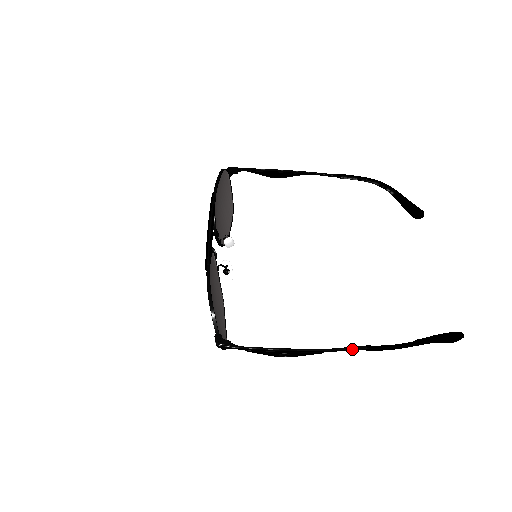
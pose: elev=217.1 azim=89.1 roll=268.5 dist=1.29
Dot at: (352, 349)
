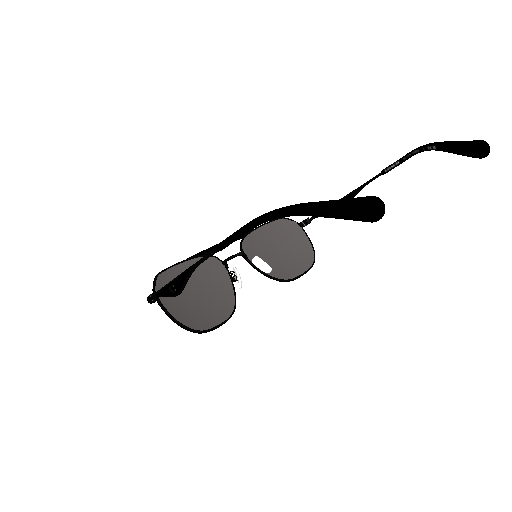
Dot at: (206, 255)
